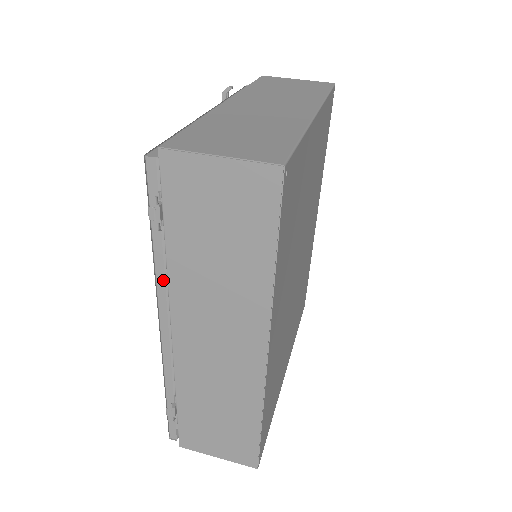
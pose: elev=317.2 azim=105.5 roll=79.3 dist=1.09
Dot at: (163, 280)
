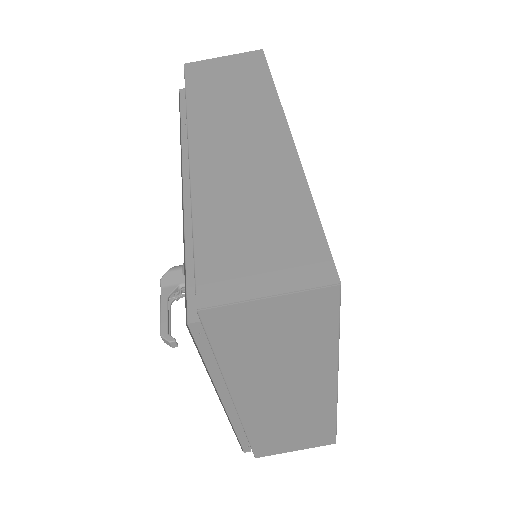
Dot at: occluded
